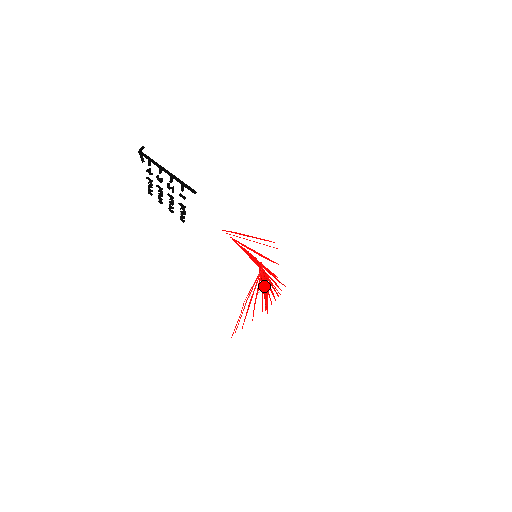
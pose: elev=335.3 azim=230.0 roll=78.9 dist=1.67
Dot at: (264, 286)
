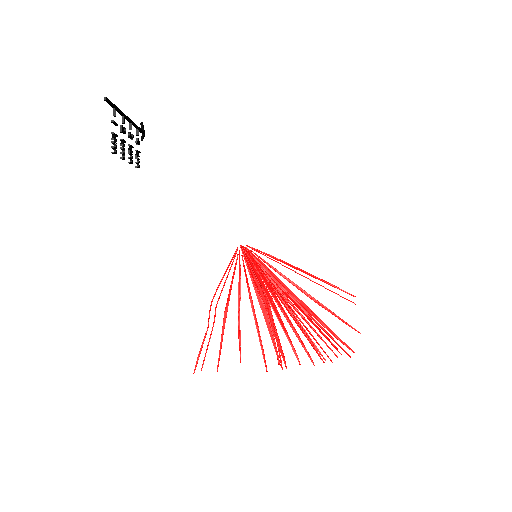
Dot at: (259, 300)
